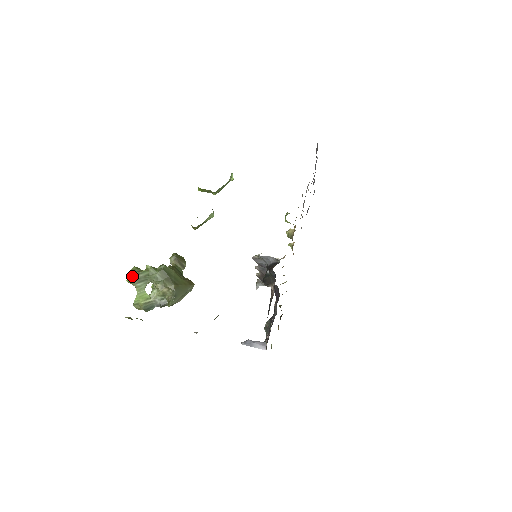
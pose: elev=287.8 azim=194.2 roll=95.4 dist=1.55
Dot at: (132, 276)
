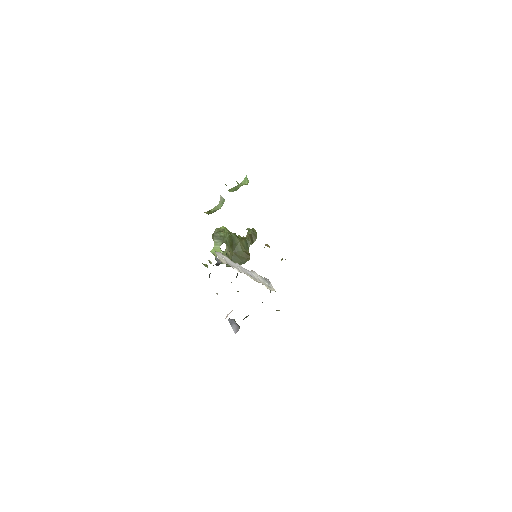
Dot at: (214, 232)
